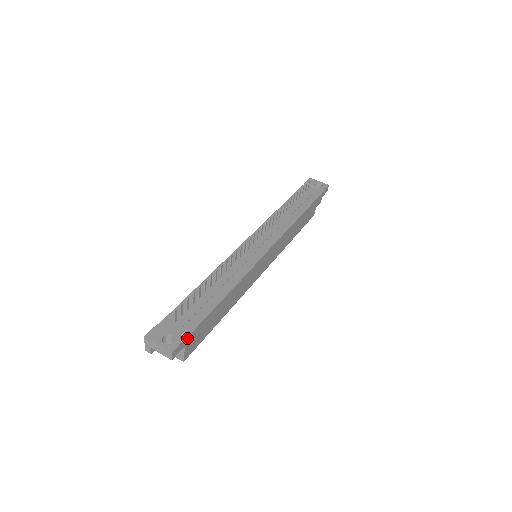
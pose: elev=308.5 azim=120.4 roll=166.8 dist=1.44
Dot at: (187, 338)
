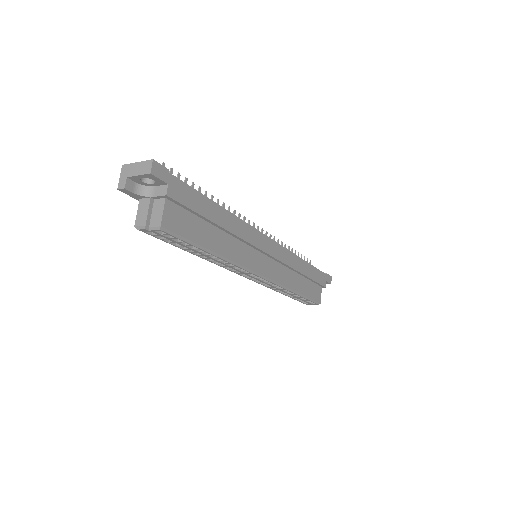
Dot at: (172, 177)
